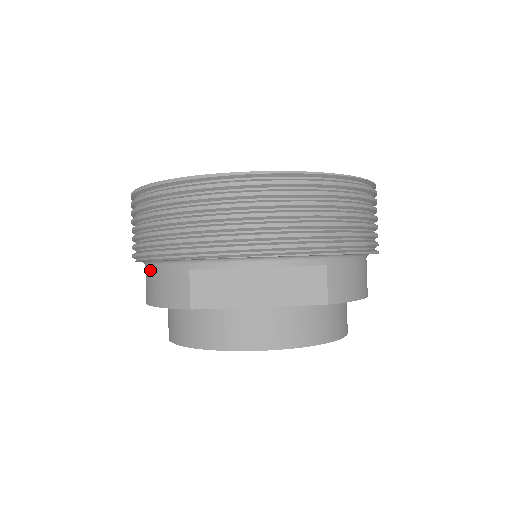
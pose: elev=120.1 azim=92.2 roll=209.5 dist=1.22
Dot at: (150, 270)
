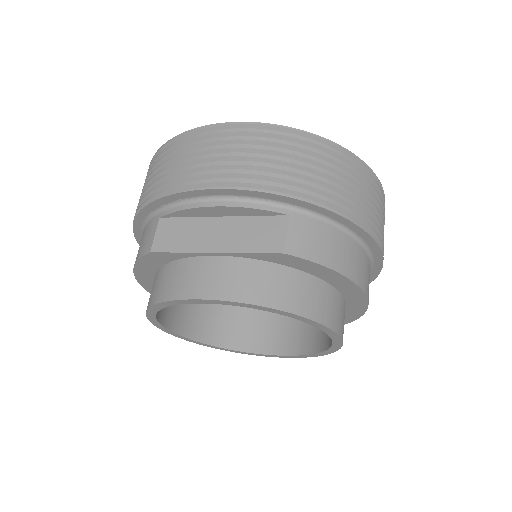
Dot at: occluded
